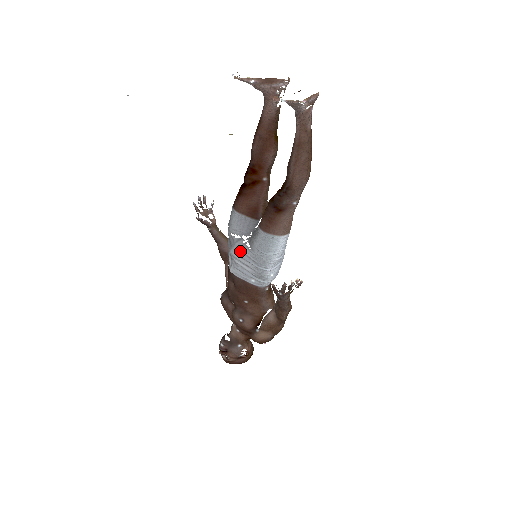
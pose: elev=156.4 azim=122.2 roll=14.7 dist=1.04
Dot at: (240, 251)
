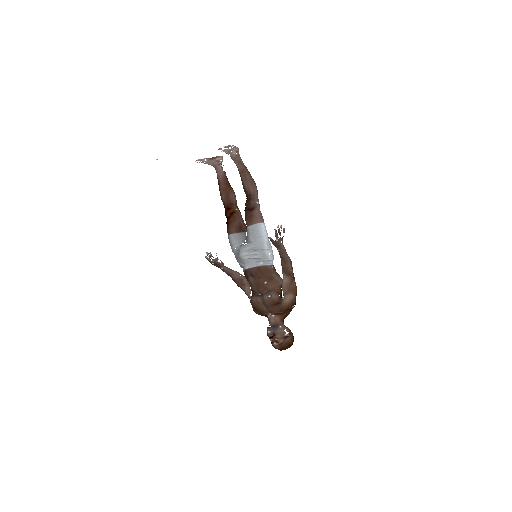
Dot at: (245, 249)
